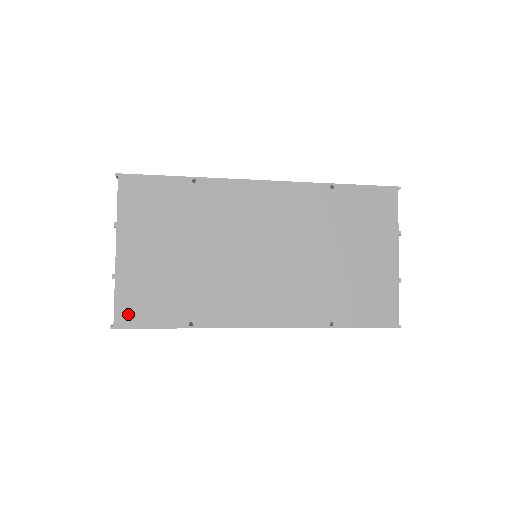
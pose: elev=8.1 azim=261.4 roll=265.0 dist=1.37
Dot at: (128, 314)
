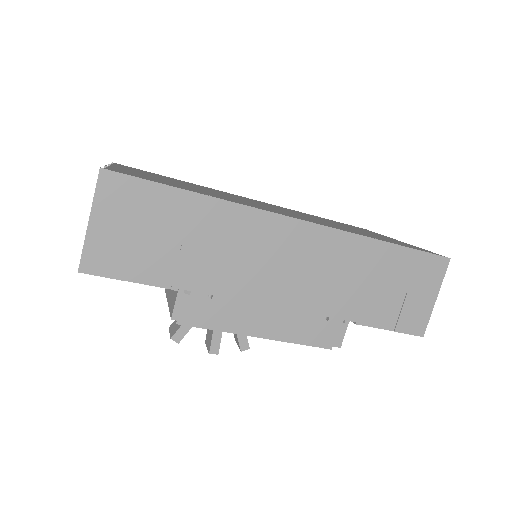
Dot at: occluded
